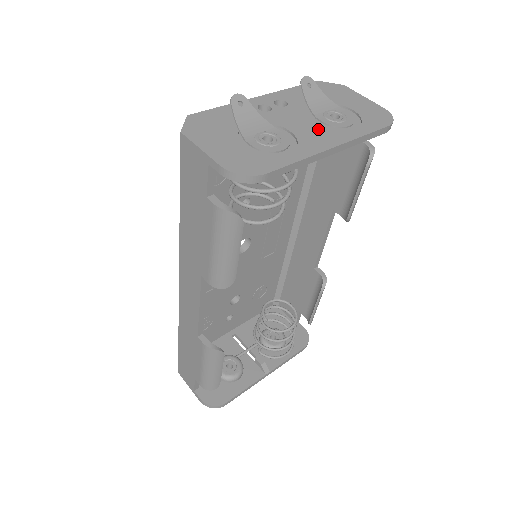
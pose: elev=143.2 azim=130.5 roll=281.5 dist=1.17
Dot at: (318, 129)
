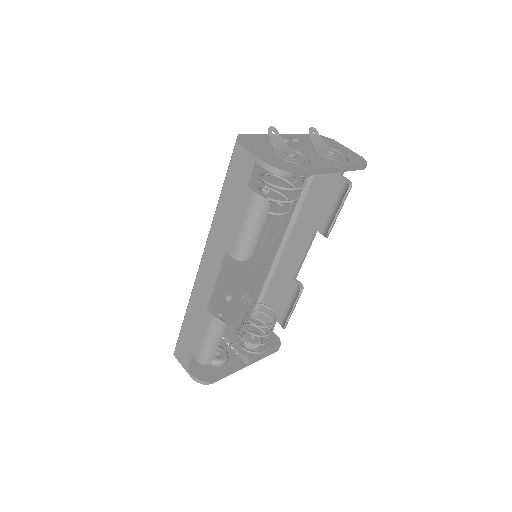
Dot at: (321, 157)
